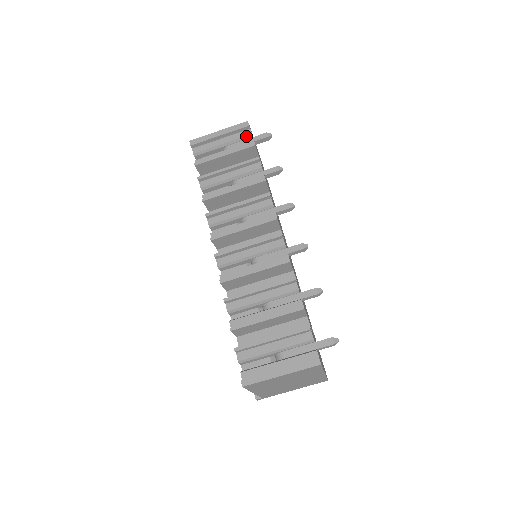
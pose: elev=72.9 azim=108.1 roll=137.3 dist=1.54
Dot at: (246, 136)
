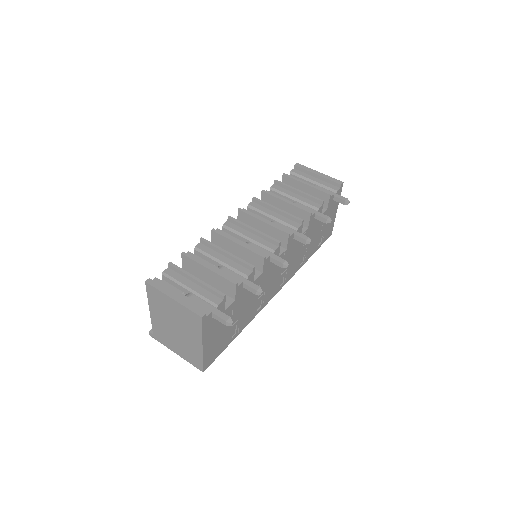
Dot at: (333, 189)
